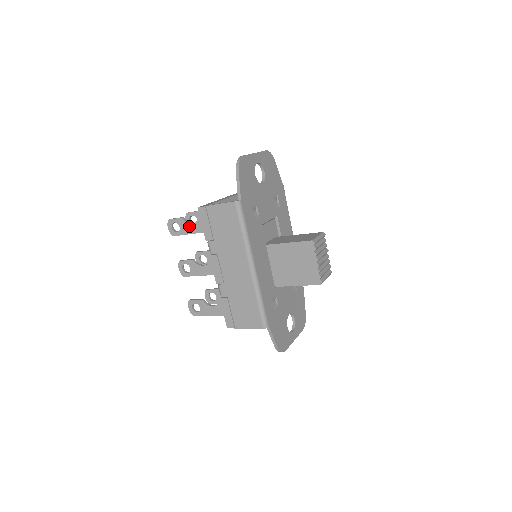
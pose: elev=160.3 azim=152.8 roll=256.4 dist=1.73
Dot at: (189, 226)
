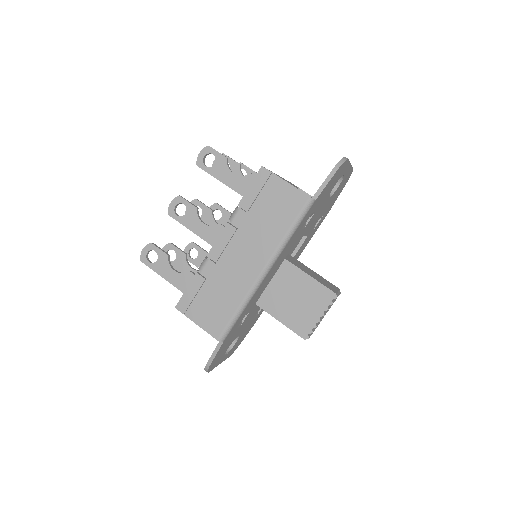
Dot at: (227, 172)
